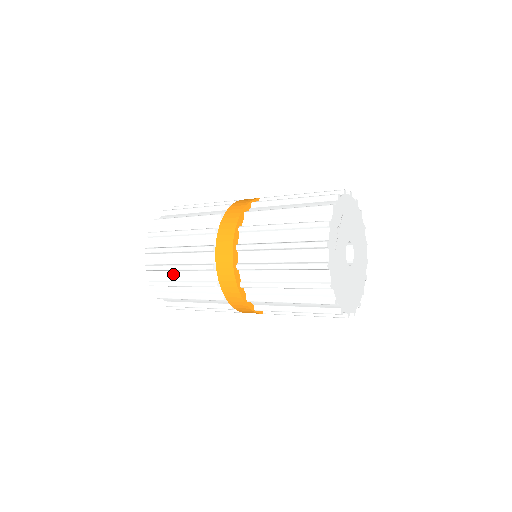
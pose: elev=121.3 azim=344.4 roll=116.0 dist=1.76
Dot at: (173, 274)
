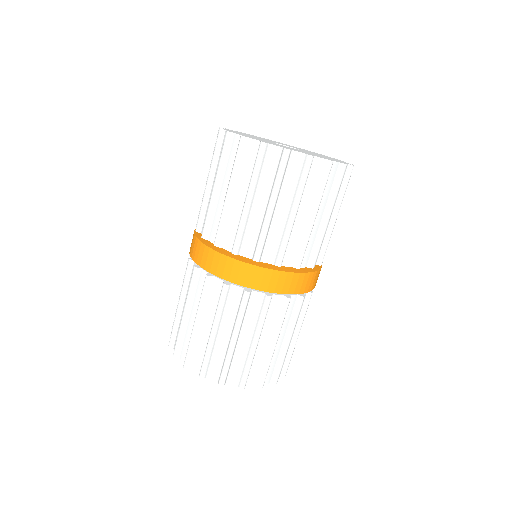
Dot at: occluded
